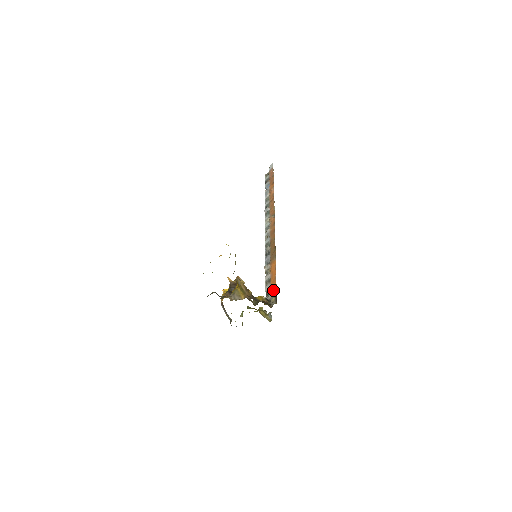
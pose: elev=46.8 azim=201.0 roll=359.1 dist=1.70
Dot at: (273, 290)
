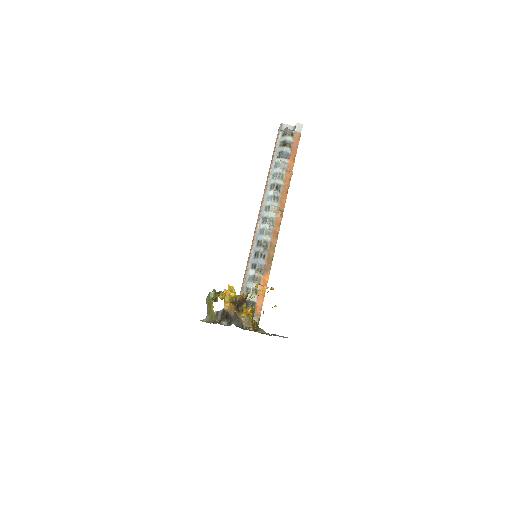
Dot at: (258, 307)
